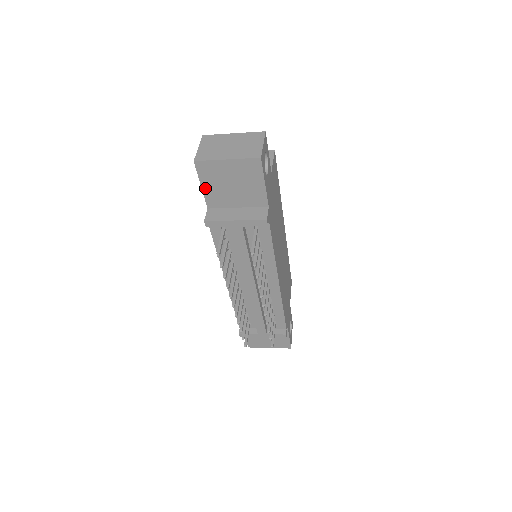
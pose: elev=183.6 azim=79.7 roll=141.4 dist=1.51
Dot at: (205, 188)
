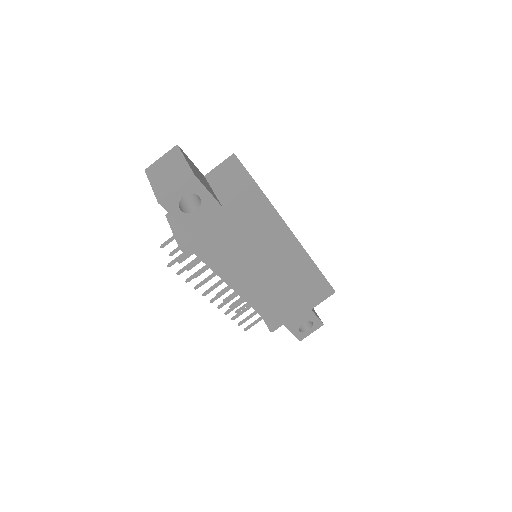
Dot at: occluded
